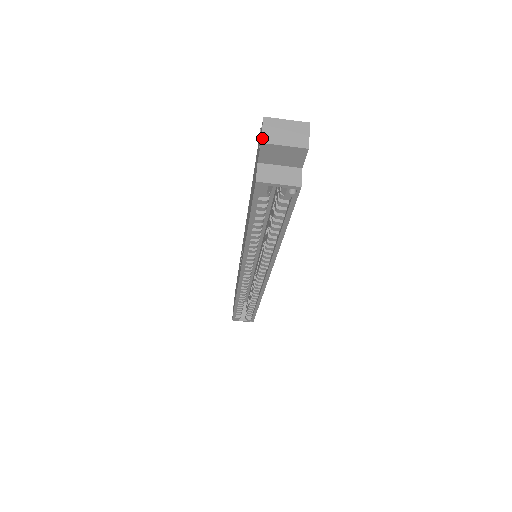
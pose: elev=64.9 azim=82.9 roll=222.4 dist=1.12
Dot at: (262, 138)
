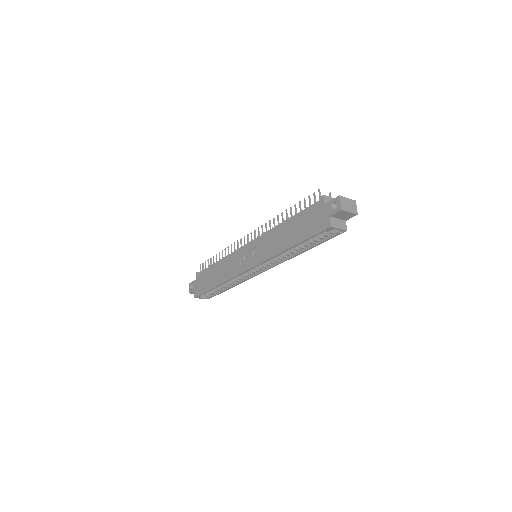
Dot at: (341, 207)
